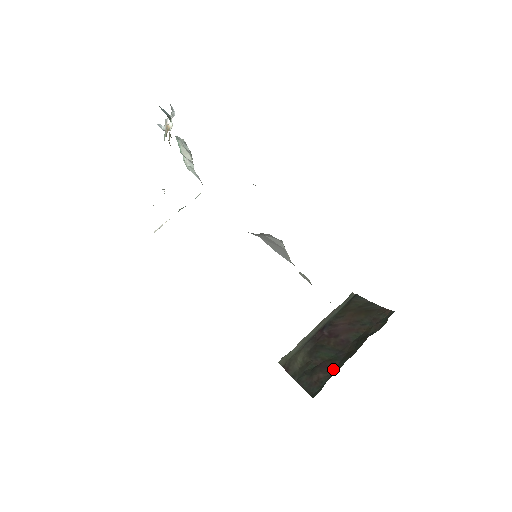
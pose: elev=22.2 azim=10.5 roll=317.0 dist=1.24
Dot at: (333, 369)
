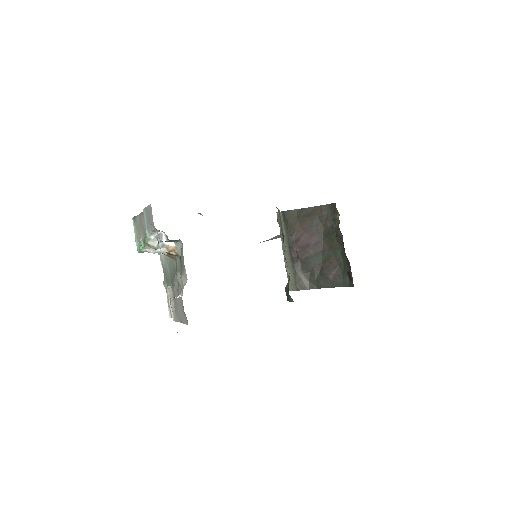
Dot at: (337, 264)
